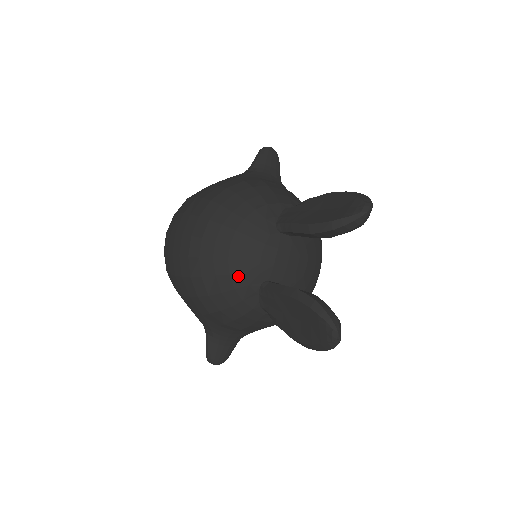
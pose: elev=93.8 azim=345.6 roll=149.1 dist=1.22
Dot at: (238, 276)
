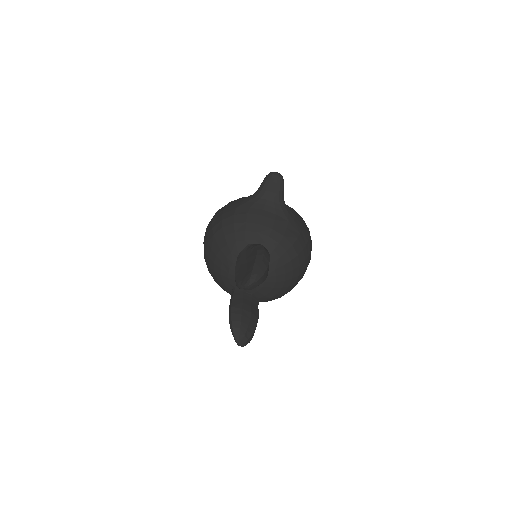
Dot at: (220, 281)
